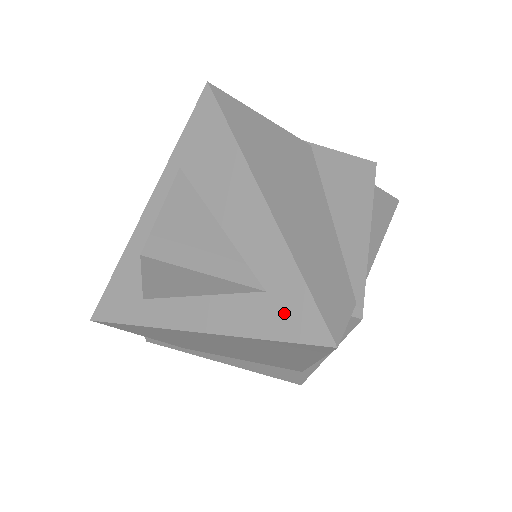
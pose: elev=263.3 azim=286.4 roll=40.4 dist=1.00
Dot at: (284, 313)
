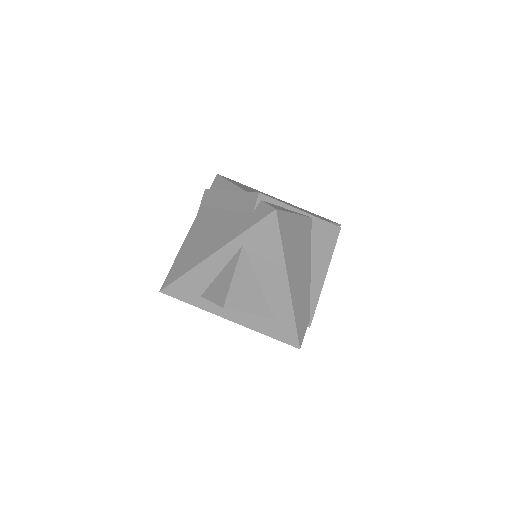
Dot at: (281, 330)
